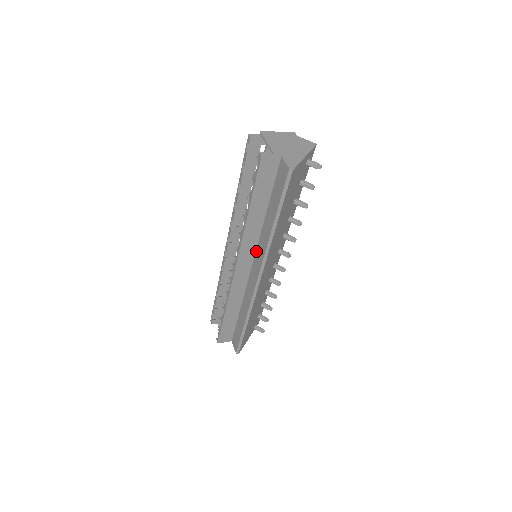
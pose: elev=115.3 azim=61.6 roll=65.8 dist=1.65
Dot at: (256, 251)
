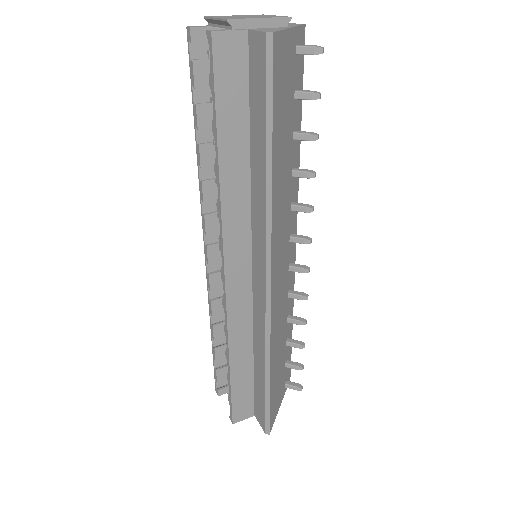
Dot at: (252, 238)
